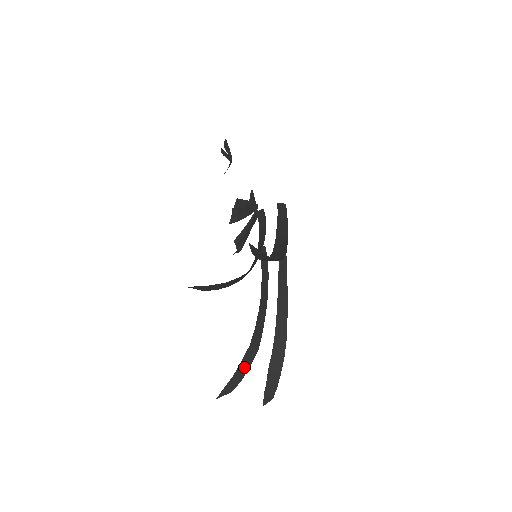
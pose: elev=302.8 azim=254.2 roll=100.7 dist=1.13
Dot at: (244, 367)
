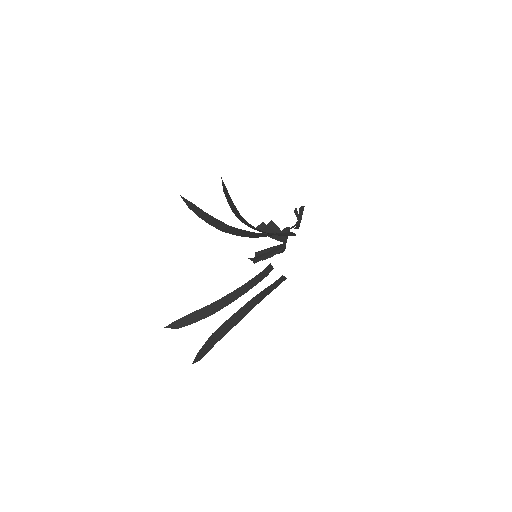
Dot at: (196, 317)
